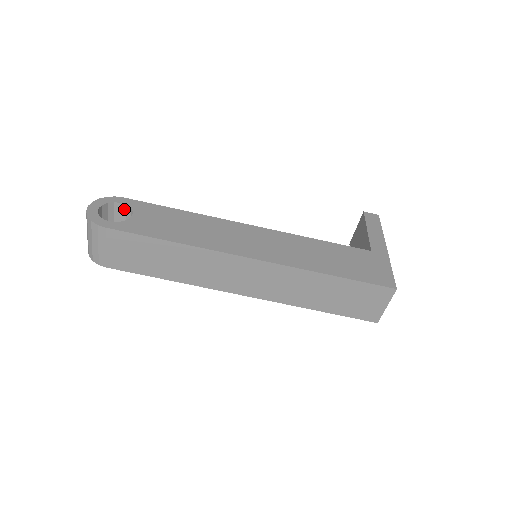
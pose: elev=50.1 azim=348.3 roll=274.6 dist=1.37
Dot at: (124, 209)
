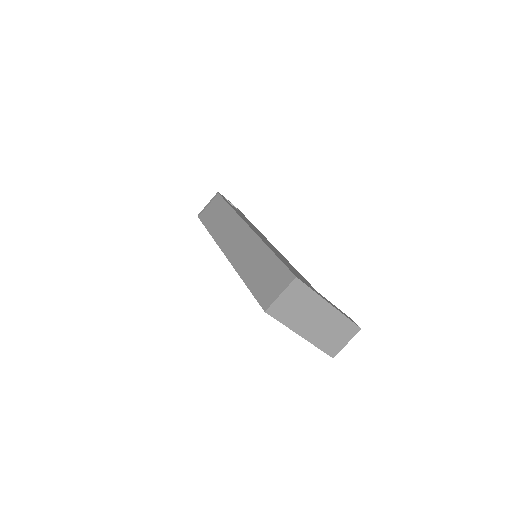
Dot at: occluded
